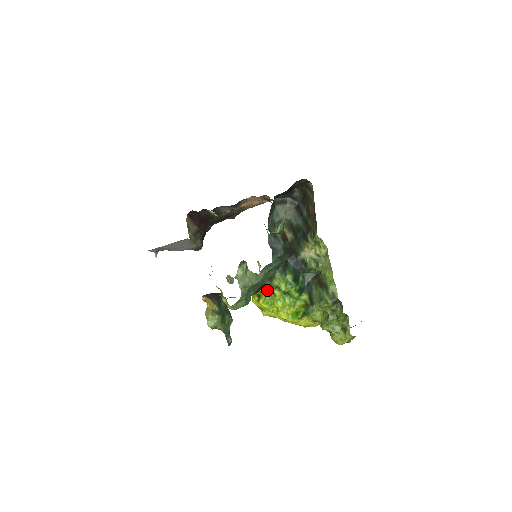
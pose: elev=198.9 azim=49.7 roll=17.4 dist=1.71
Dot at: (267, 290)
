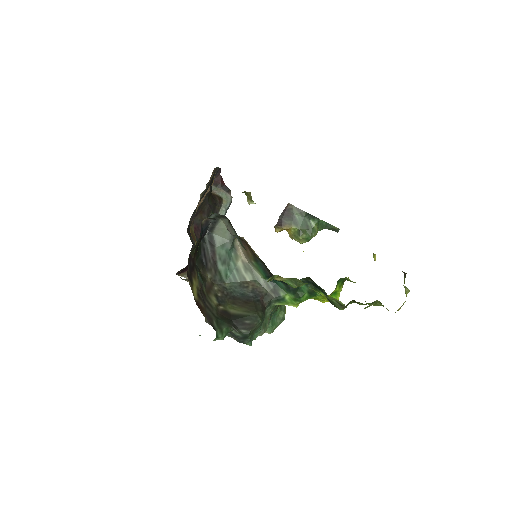
Dot at: occluded
